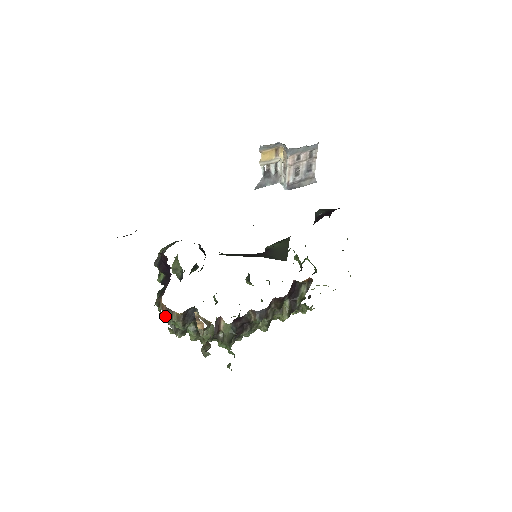
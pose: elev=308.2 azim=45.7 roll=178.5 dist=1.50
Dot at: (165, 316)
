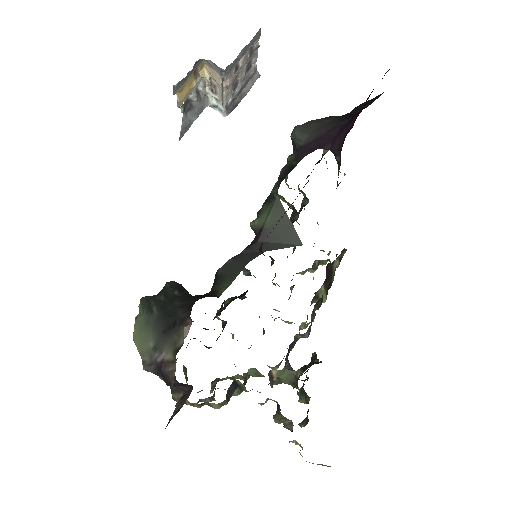
Dot at: occluded
